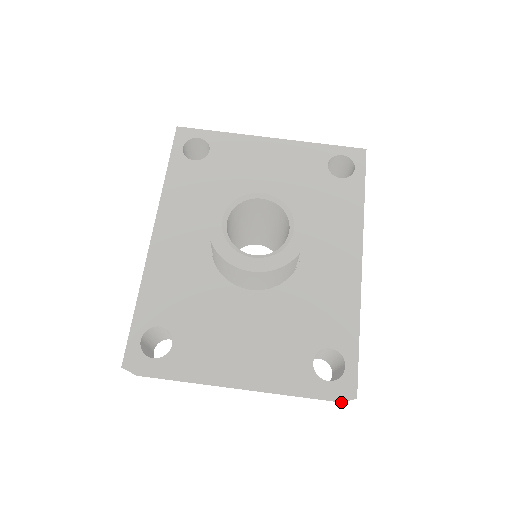
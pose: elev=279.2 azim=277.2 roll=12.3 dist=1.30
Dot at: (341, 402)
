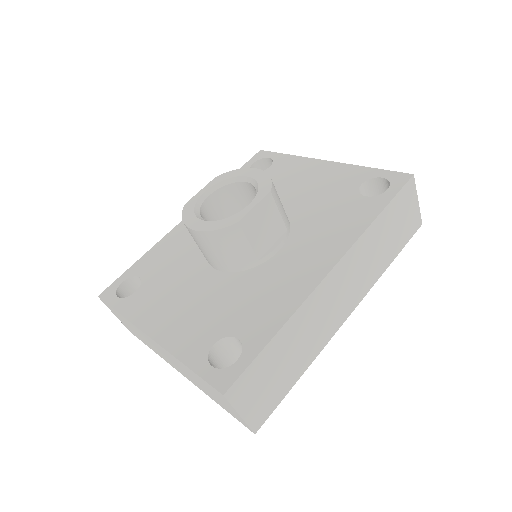
Dot at: (254, 432)
